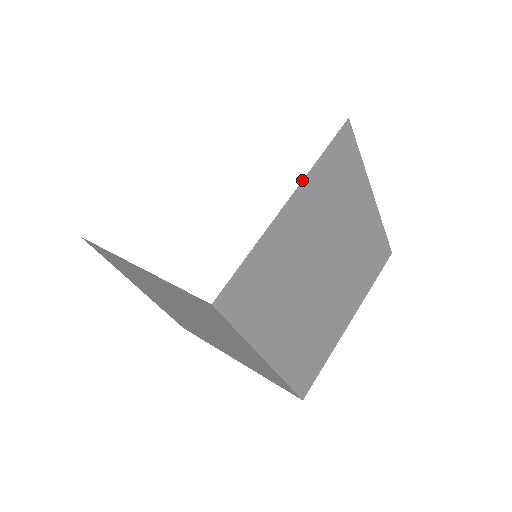
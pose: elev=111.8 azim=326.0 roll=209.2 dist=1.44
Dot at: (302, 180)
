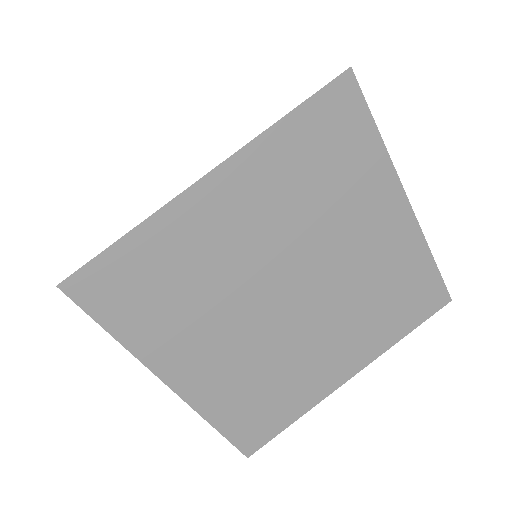
Dot at: occluded
